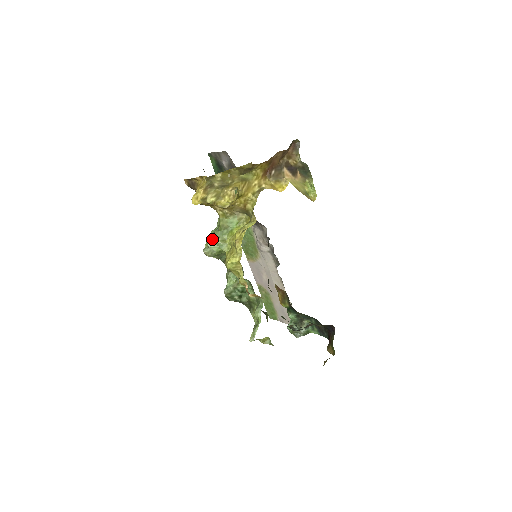
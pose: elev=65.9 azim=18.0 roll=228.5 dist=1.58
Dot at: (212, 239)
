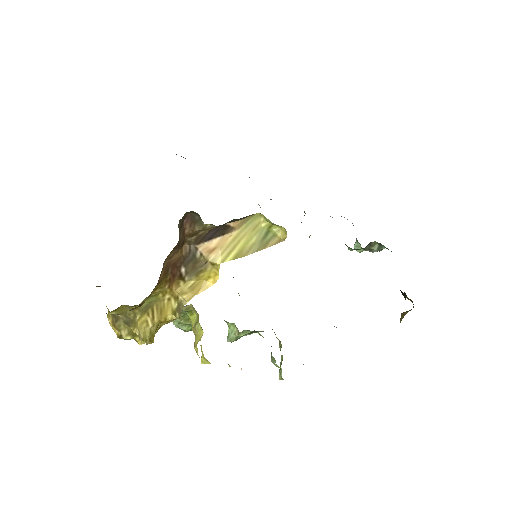
Dot at: (174, 320)
